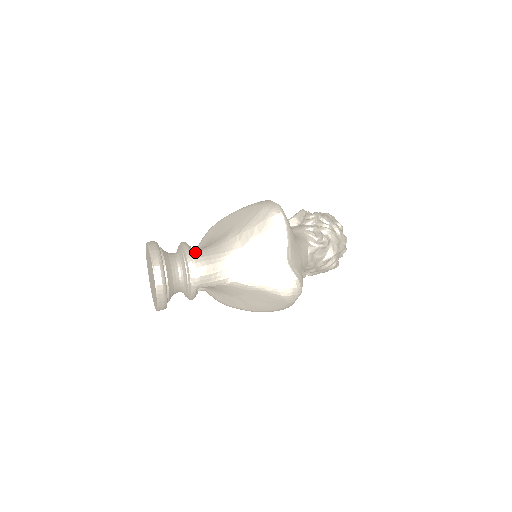
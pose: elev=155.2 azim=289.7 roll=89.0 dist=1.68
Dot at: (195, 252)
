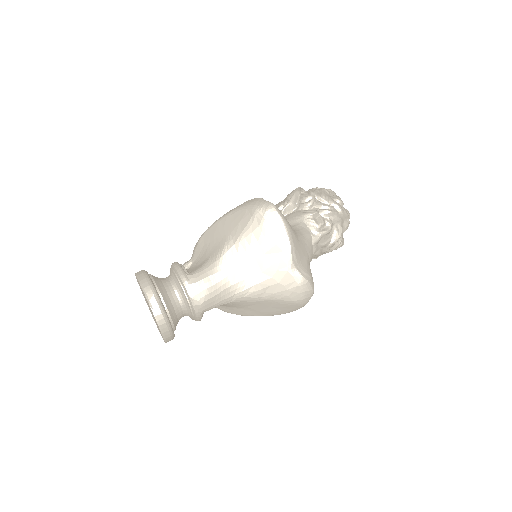
Dot at: (192, 276)
